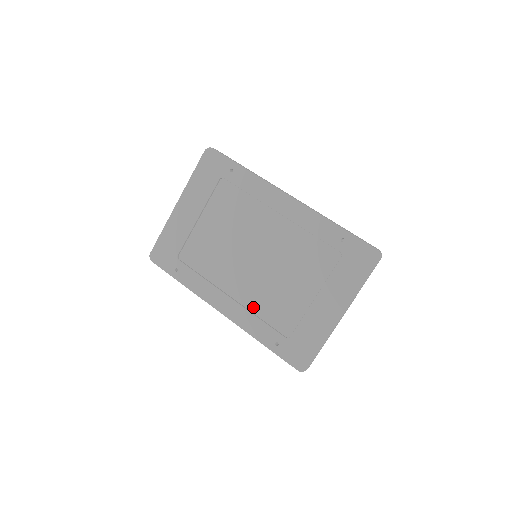
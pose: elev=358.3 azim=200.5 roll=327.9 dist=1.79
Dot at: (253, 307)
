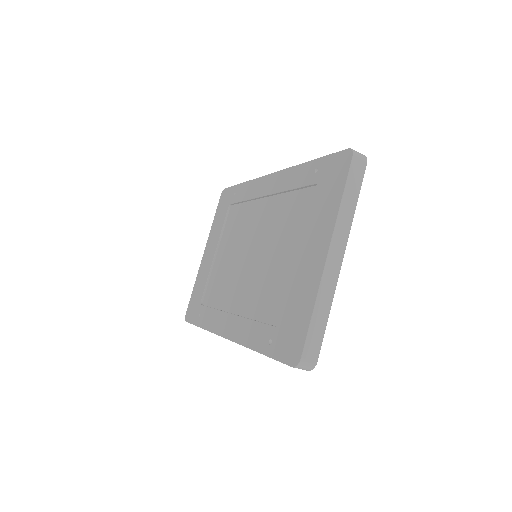
Dot at: (251, 312)
